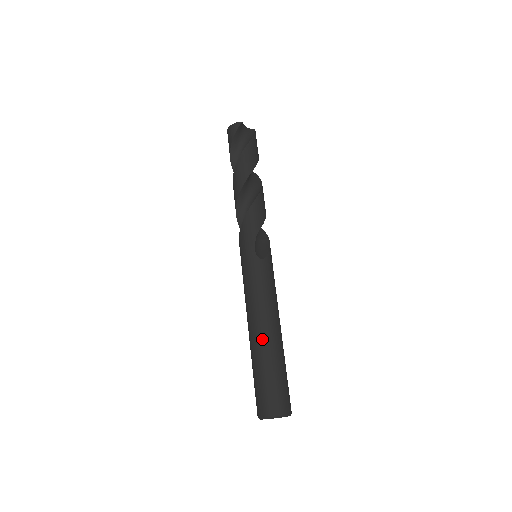
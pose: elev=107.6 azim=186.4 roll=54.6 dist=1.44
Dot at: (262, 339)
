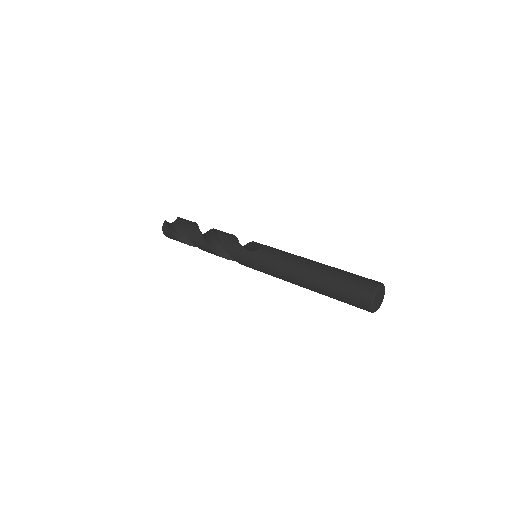
Dot at: (312, 275)
